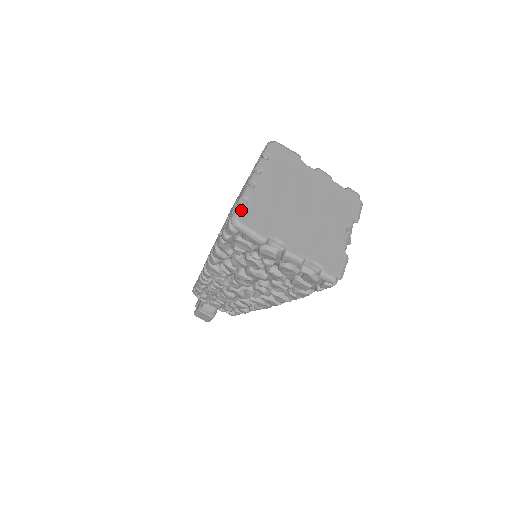
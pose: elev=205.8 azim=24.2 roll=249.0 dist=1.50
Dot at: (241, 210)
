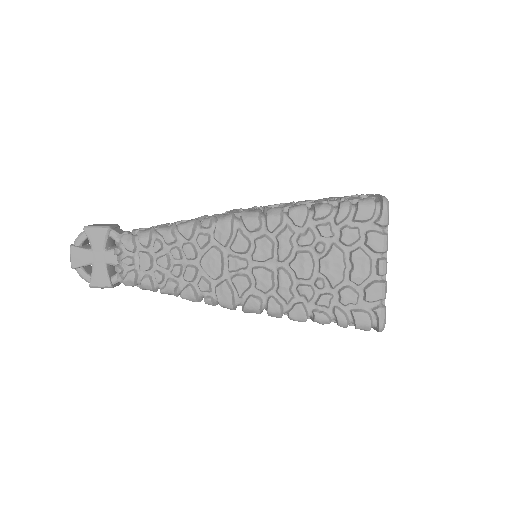
Dot at: occluded
